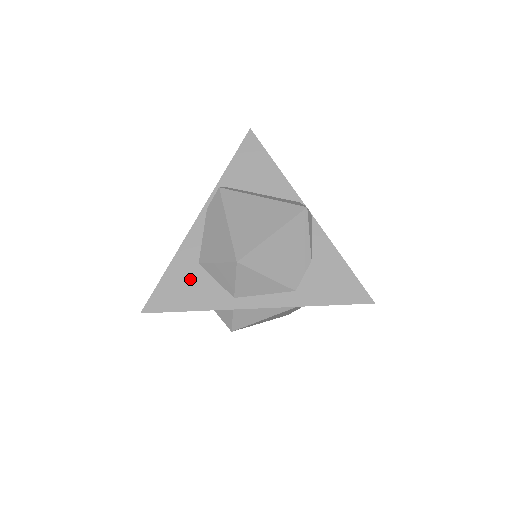
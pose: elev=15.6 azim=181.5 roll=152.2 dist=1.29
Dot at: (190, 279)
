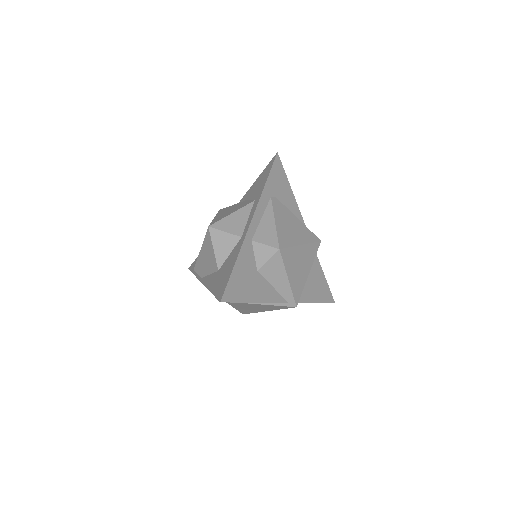
Dot at: (222, 273)
